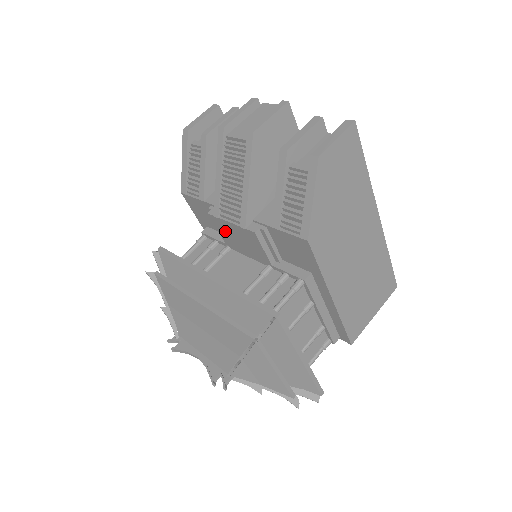
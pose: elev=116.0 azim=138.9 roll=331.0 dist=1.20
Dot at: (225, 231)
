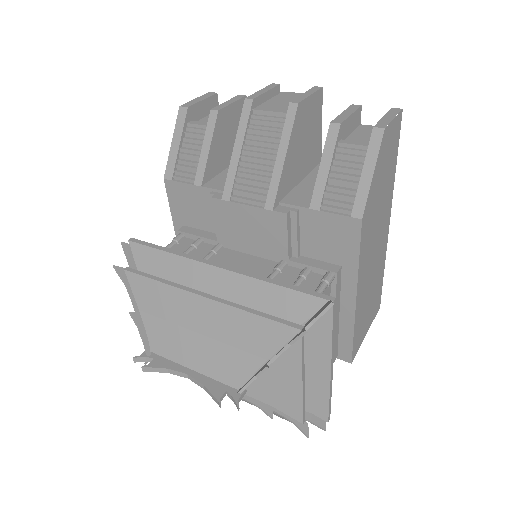
Dot at: (229, 220)
